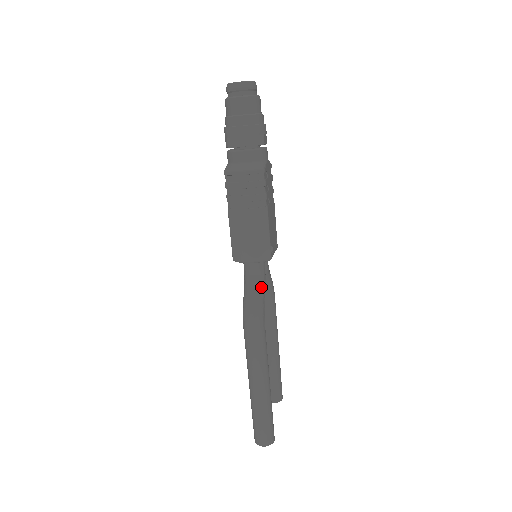
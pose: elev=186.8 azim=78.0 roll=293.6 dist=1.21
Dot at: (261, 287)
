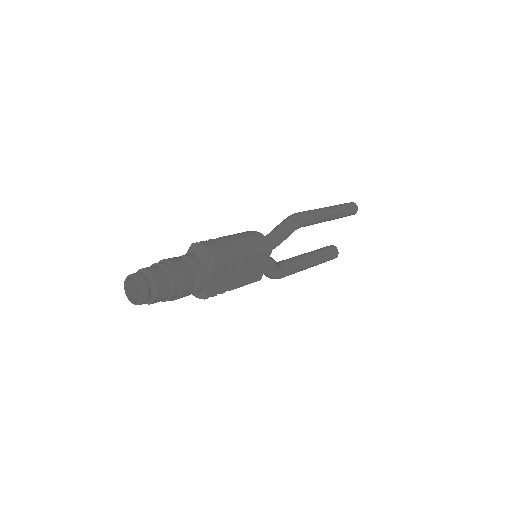
Dot at: (267, 273)
